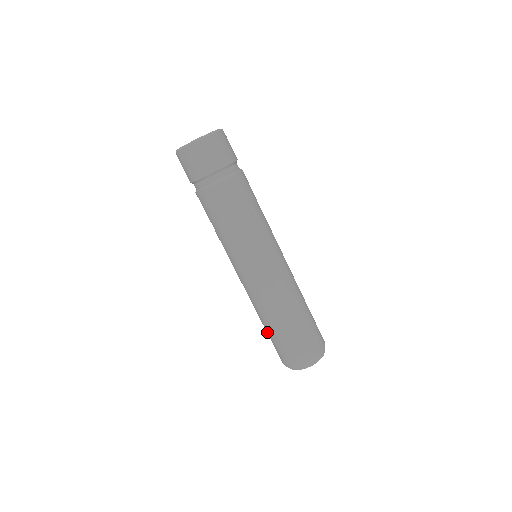
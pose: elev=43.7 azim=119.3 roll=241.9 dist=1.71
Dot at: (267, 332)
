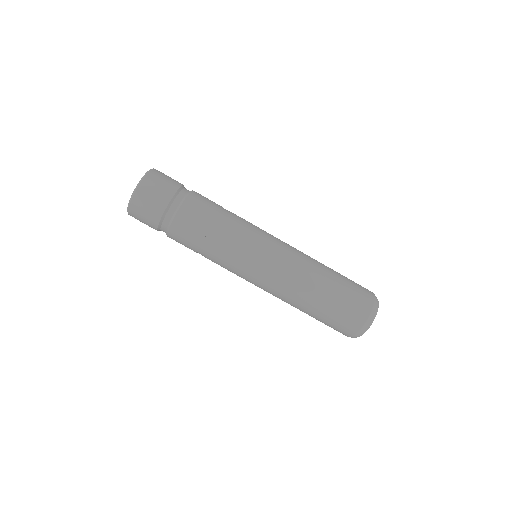
Dot at: occluded
